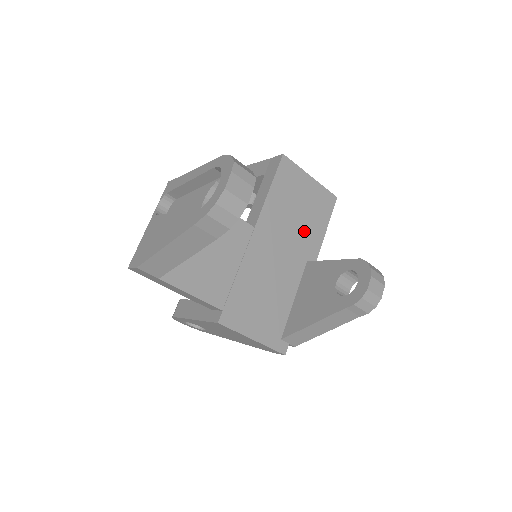
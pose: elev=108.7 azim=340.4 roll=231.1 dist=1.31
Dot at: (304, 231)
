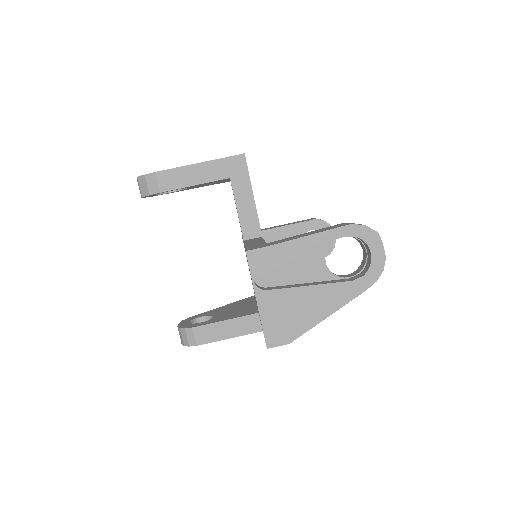
Dot at: occluded
